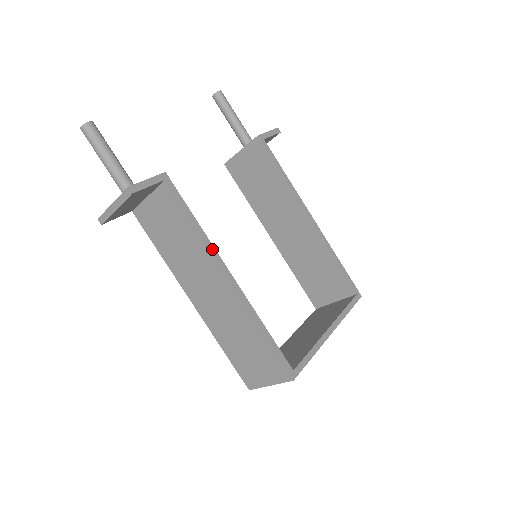
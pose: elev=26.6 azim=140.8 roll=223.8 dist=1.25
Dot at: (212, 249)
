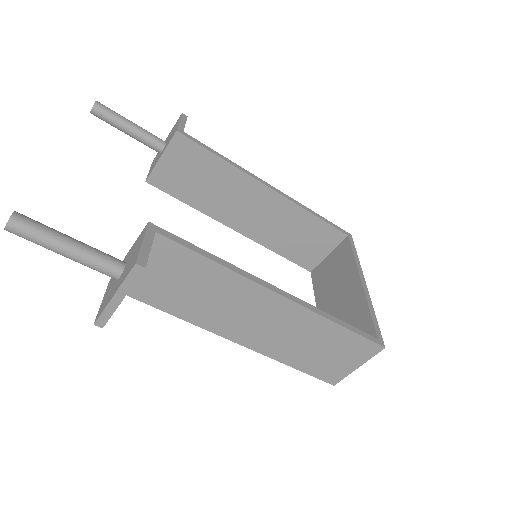
Dot at: (247, 275)
